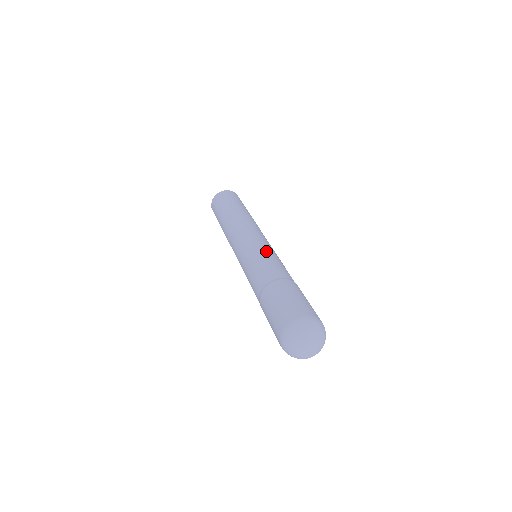
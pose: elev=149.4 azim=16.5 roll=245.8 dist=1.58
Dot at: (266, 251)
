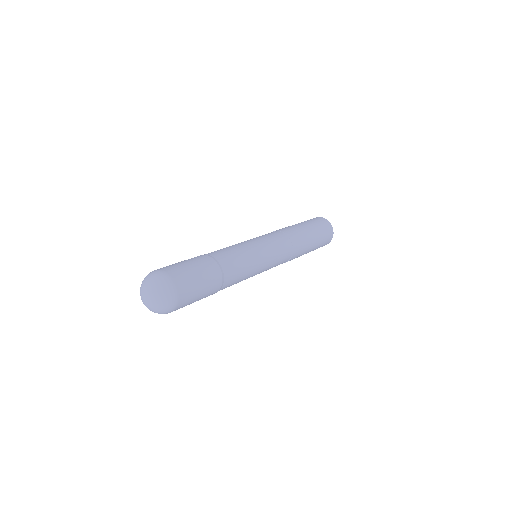
Dot at: (240, 243)
